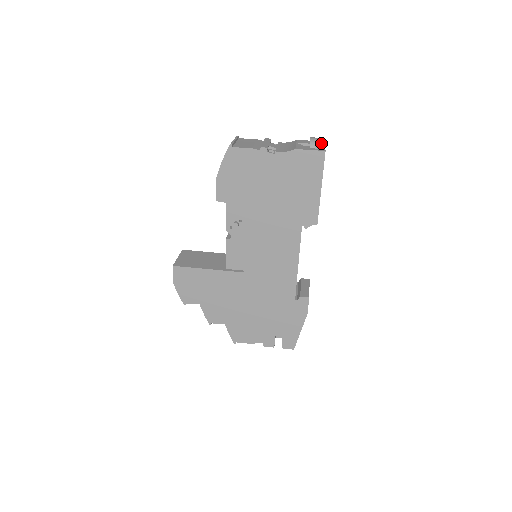
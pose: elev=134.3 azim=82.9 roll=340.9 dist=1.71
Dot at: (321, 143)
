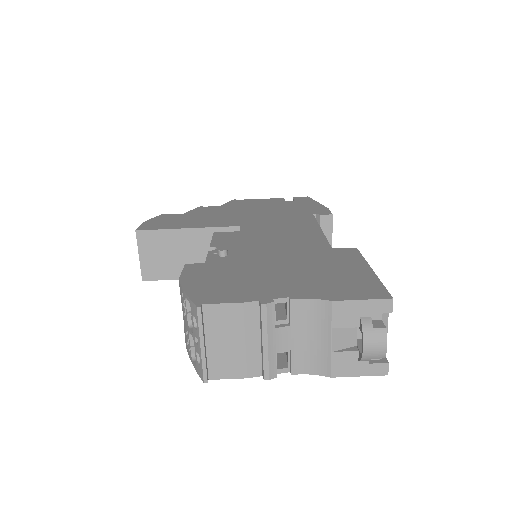
Dot at: occluded
